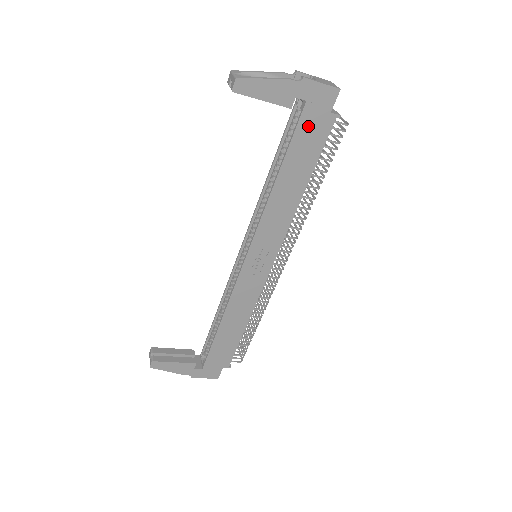
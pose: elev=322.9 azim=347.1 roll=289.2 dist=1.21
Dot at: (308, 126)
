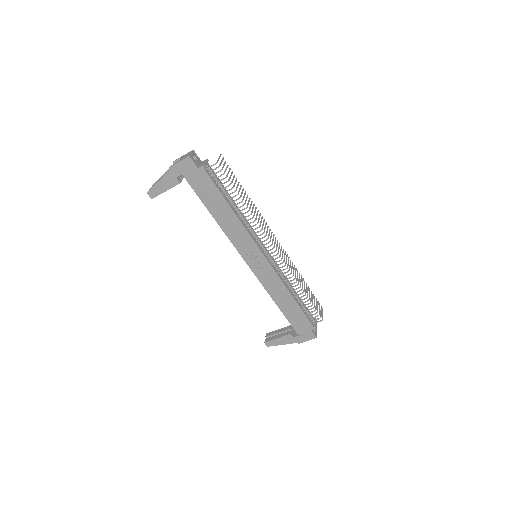
Dot at: (196, 183)
